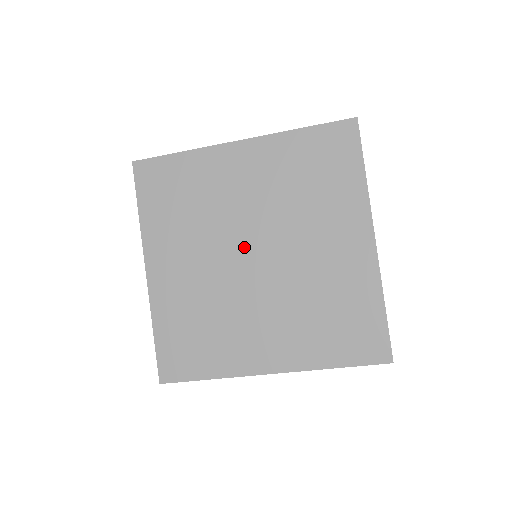
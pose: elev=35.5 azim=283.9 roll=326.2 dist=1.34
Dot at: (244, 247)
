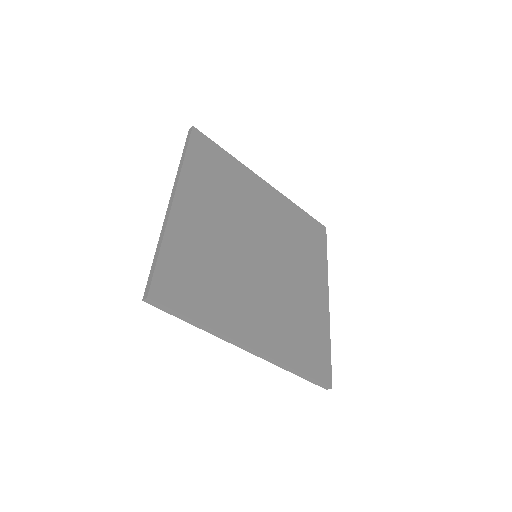
Dot at: (255, 242)
